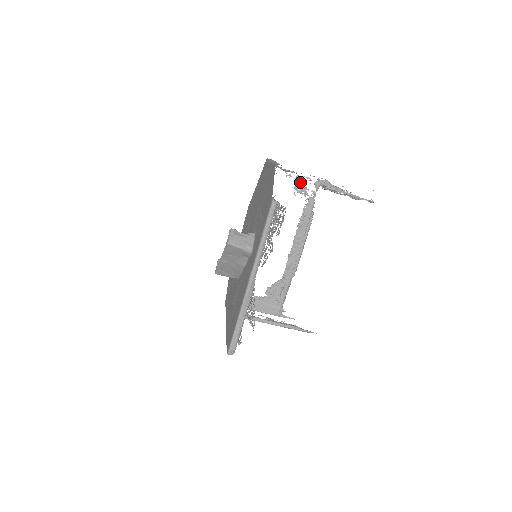
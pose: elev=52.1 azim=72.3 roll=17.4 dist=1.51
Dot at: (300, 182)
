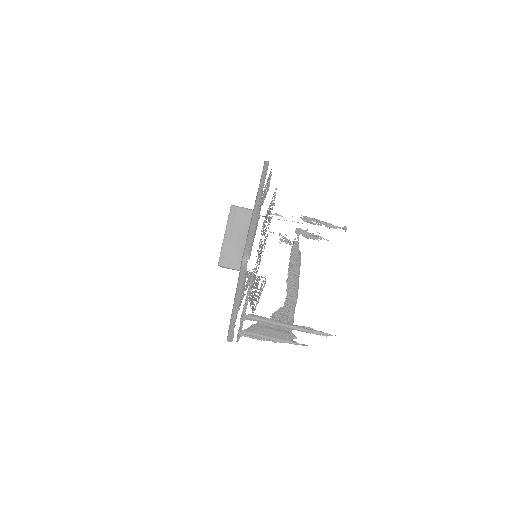
Dot at: (283, 237)
